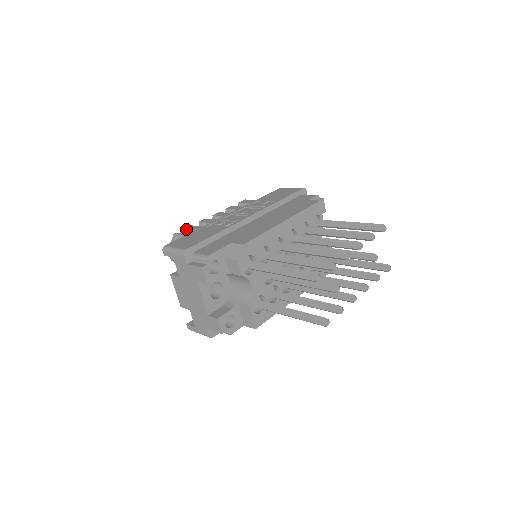
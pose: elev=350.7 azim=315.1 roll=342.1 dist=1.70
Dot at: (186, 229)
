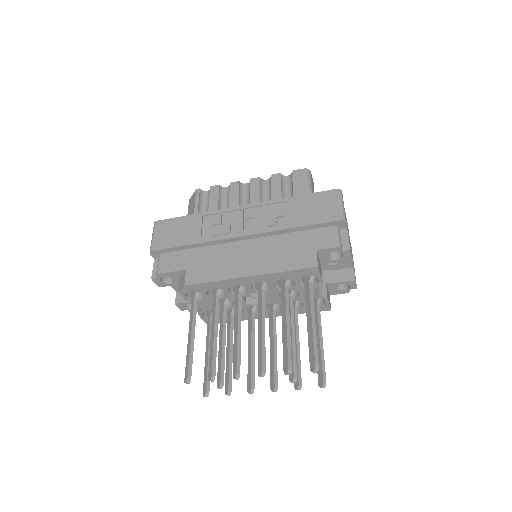
Dot at: (210, 189)
